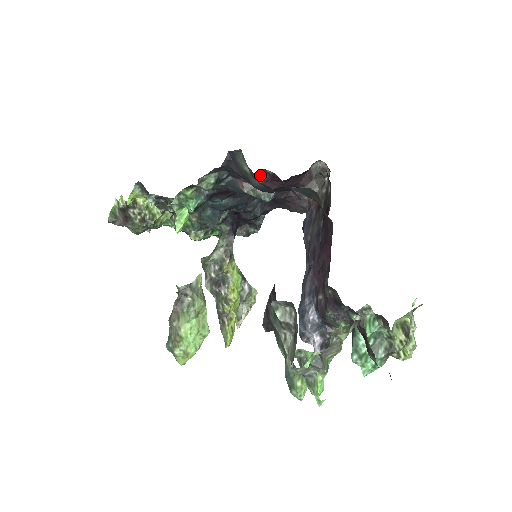
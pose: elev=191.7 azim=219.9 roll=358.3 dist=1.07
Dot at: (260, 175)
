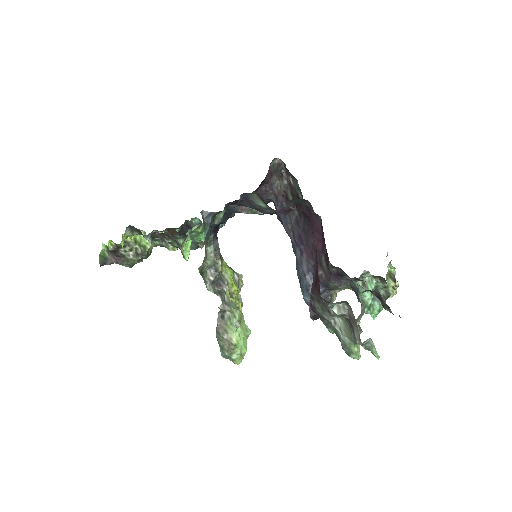
Dot at: (282, 210)
